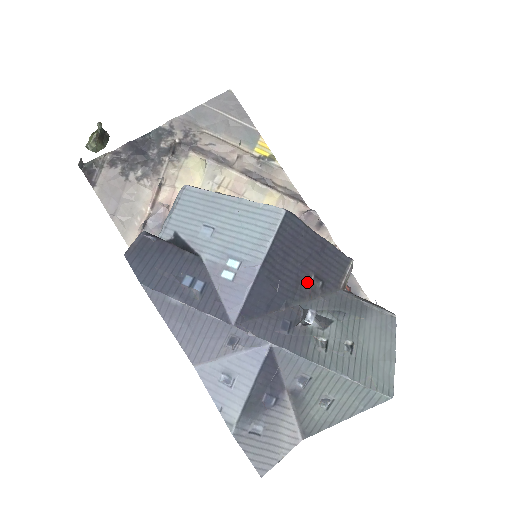
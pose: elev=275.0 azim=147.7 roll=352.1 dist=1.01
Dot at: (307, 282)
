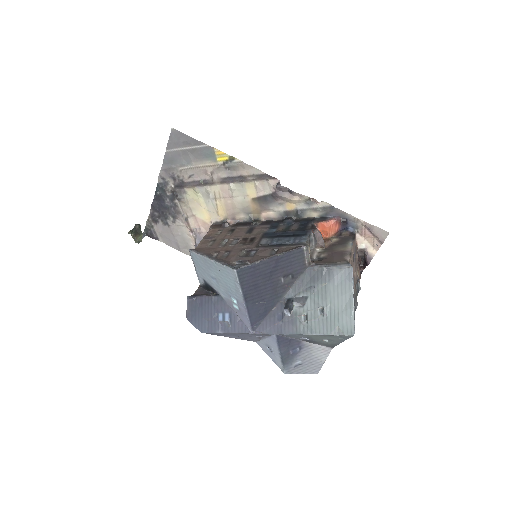
Dot at: (280, 284)
